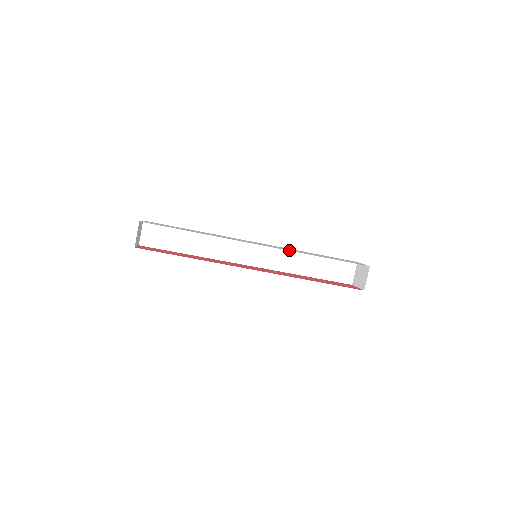
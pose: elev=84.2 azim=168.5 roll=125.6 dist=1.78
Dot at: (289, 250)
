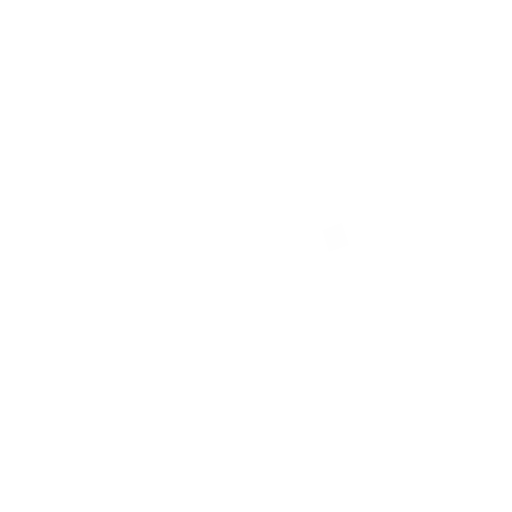
Dot at: occluded
